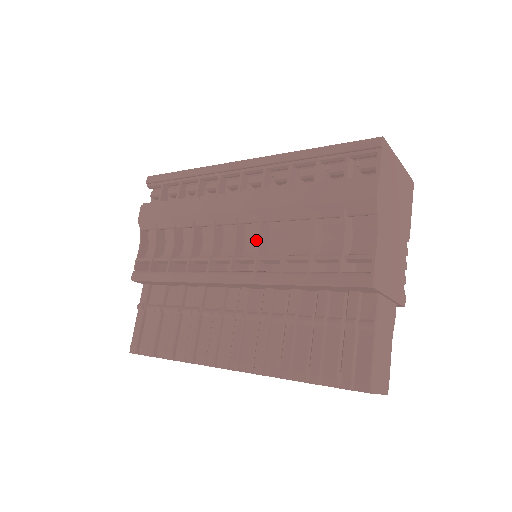
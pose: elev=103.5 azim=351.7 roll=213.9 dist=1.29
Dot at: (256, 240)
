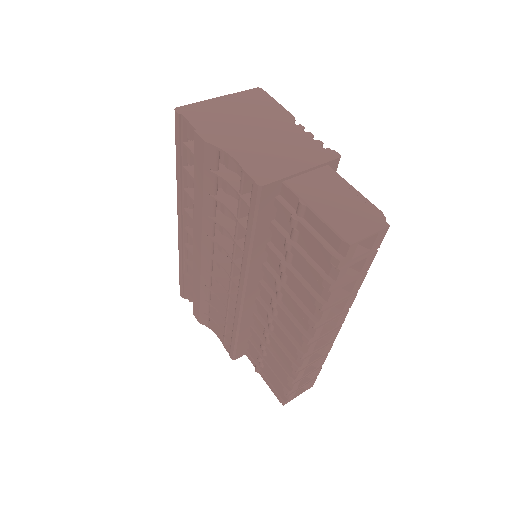
Dot at: occluded
